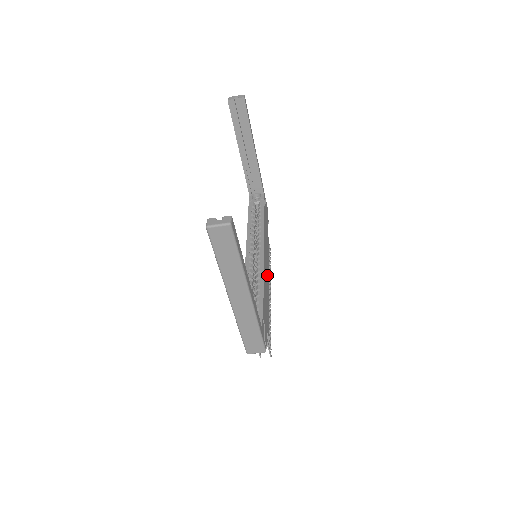
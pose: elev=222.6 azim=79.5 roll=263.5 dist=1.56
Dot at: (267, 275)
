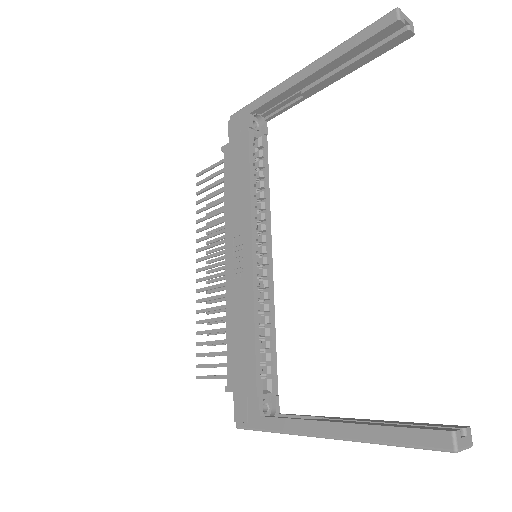
Dot at: occluded
